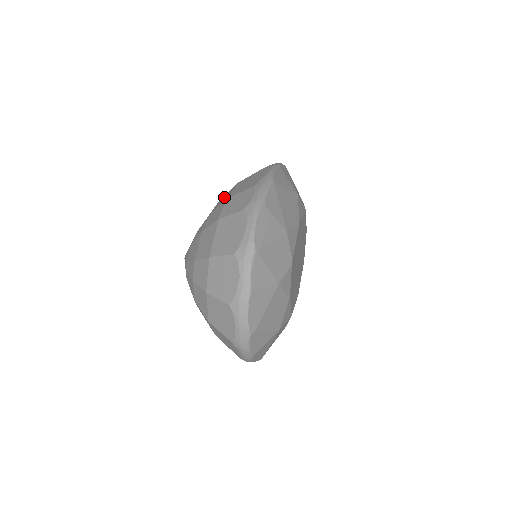
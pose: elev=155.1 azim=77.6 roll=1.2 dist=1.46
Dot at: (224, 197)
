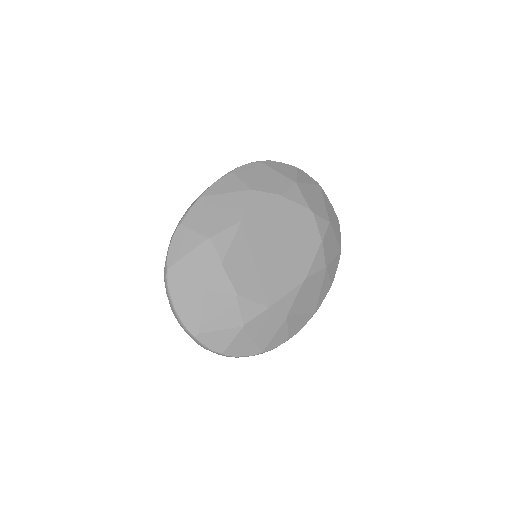
Dot at: occluded
